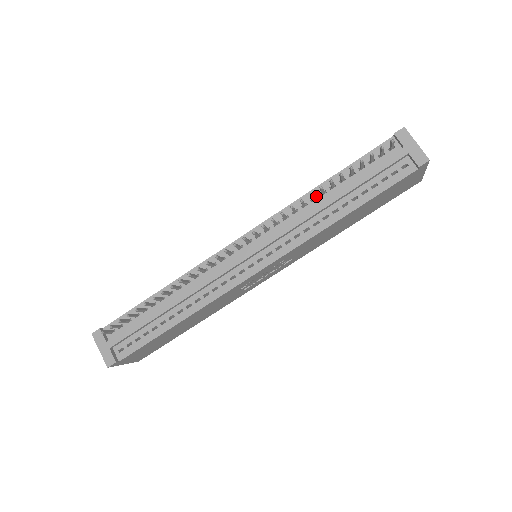
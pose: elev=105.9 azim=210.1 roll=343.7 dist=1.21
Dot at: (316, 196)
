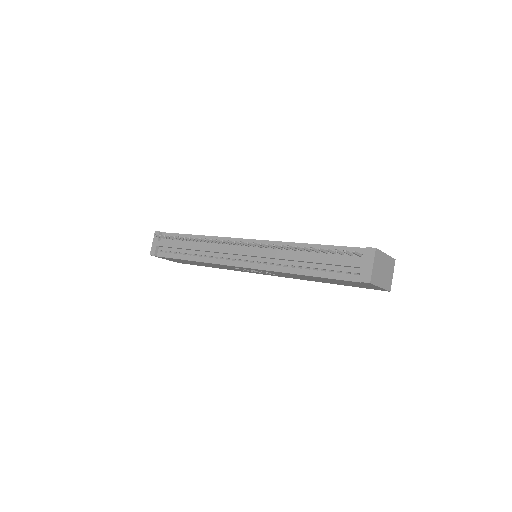
Dot at: occluded
